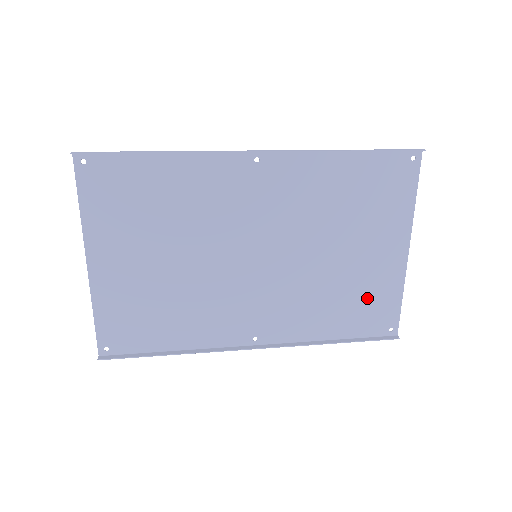
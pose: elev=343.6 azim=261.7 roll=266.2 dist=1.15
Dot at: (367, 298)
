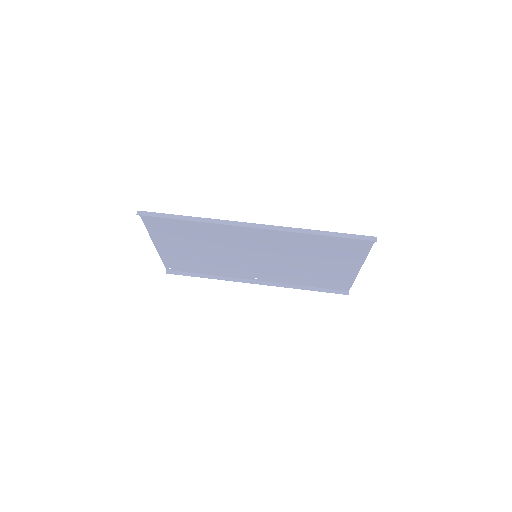
Dot at: (329, 278)
